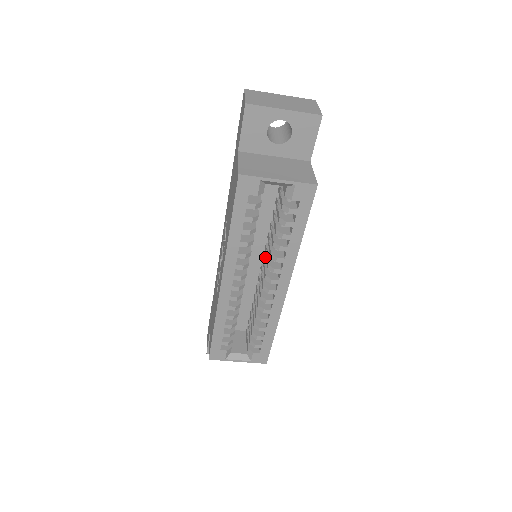
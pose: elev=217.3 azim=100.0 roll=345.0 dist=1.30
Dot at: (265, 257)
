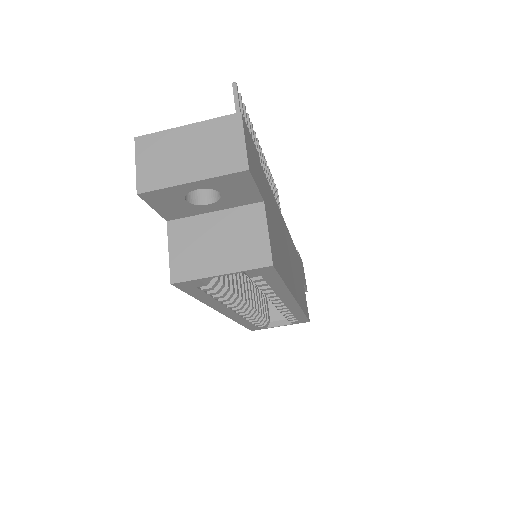
Dot at: occluded
